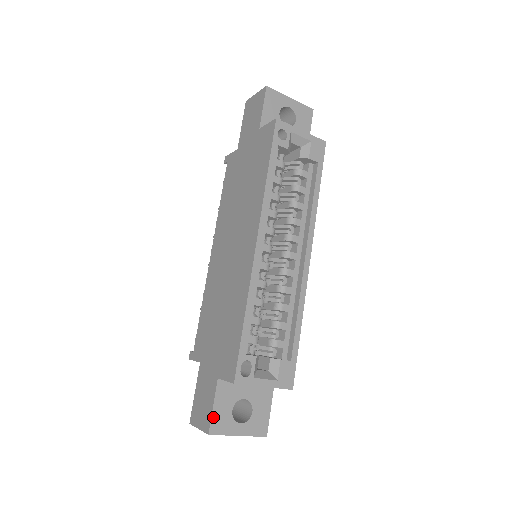
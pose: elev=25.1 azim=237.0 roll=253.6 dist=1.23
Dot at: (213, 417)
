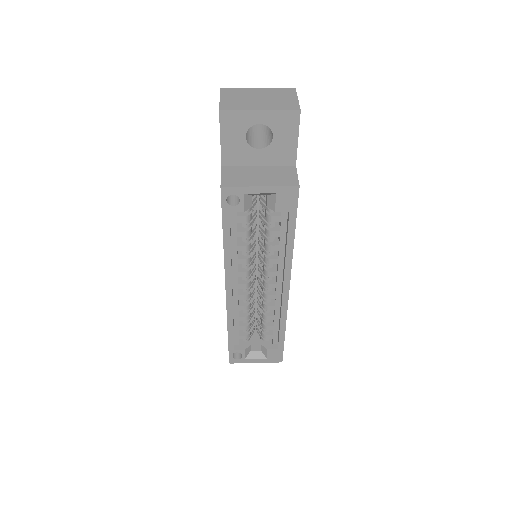
Dot at: occluded
